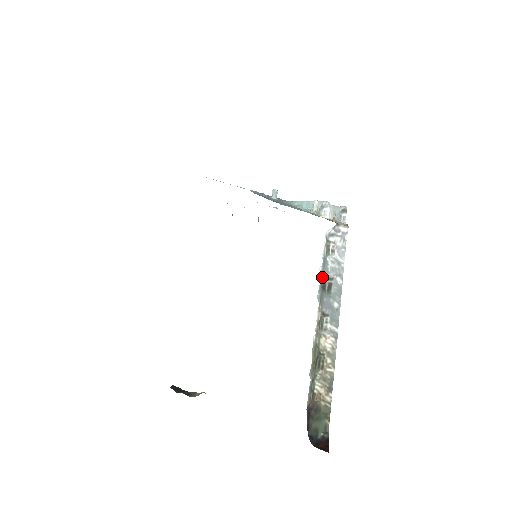
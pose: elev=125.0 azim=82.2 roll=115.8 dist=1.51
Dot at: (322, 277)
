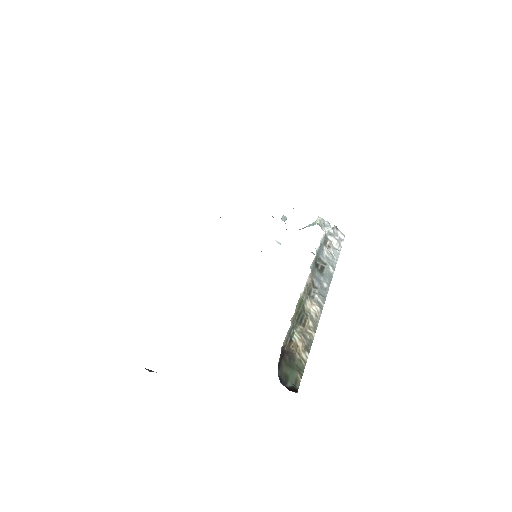
Dot at: (317, 256)
